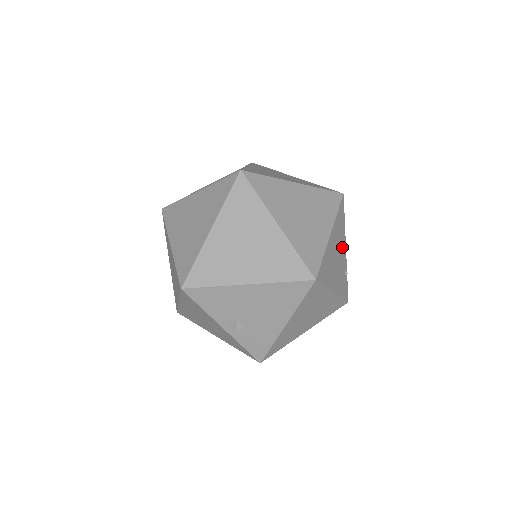
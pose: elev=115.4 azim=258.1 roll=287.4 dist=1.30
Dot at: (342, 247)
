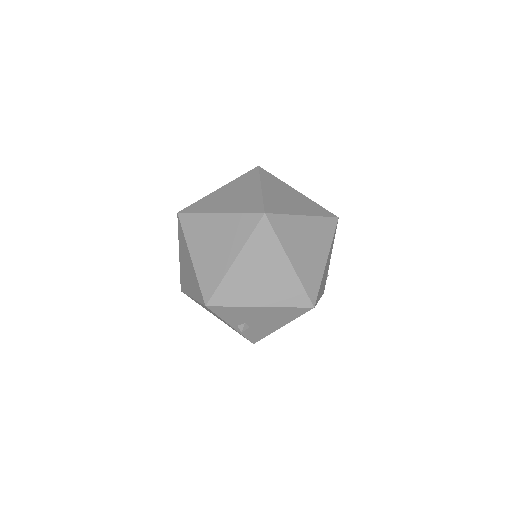
Dot at: (329, 259)
